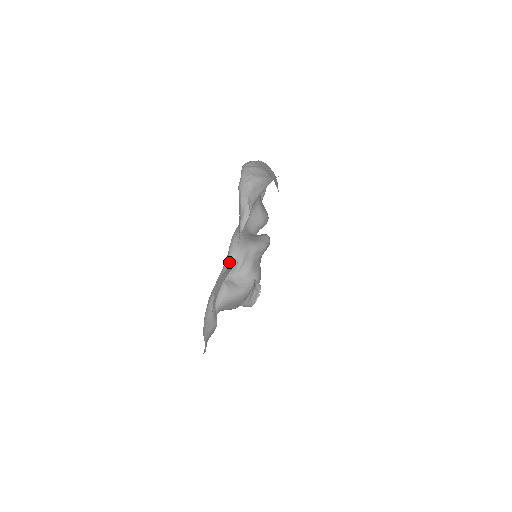
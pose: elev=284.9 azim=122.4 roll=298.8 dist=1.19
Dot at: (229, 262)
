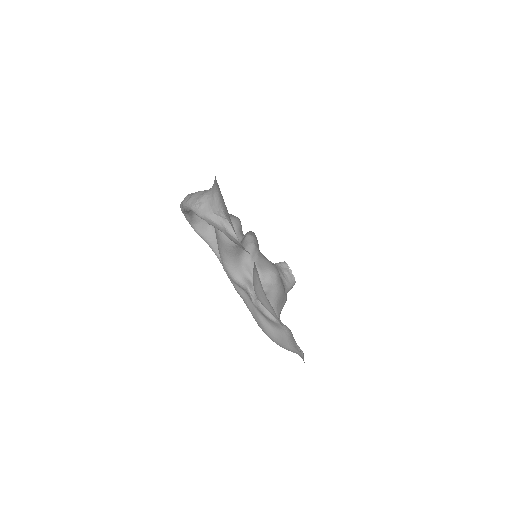
Dot at: (243, 286)
